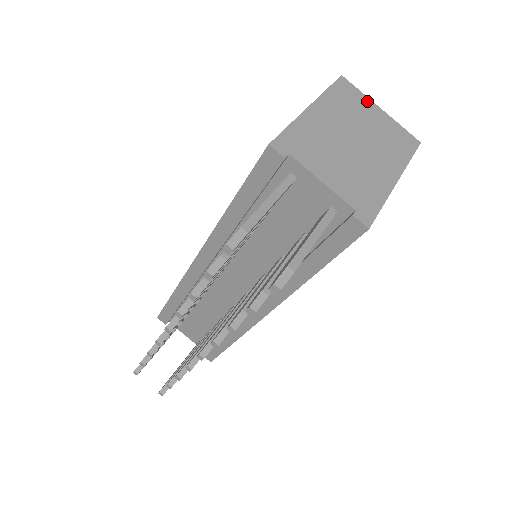
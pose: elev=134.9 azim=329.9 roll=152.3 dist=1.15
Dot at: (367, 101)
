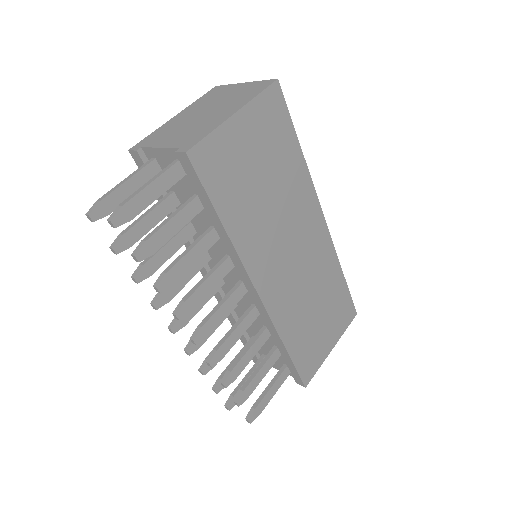
Dot at: (232, 86)
